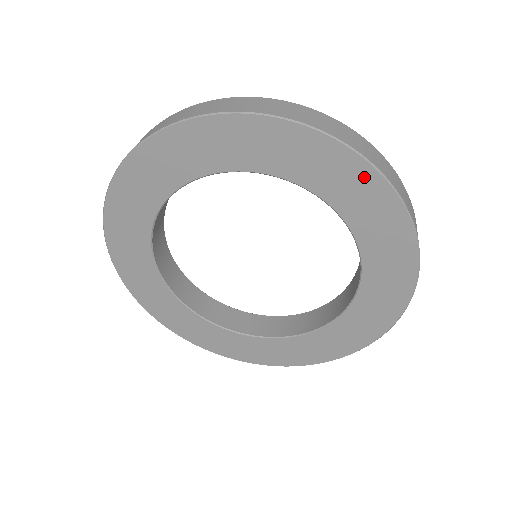
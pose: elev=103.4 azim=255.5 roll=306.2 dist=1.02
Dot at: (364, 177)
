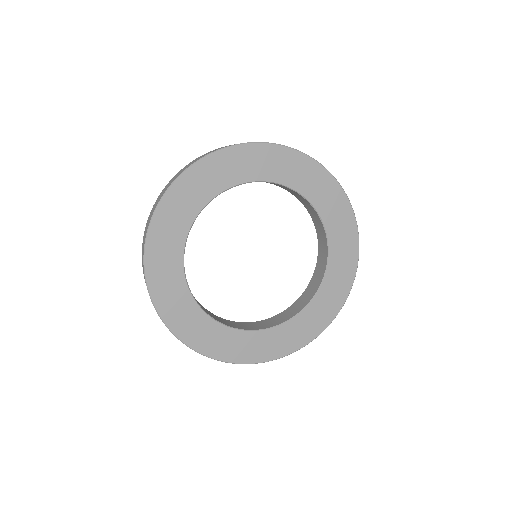
Dot at: (272, 152)
